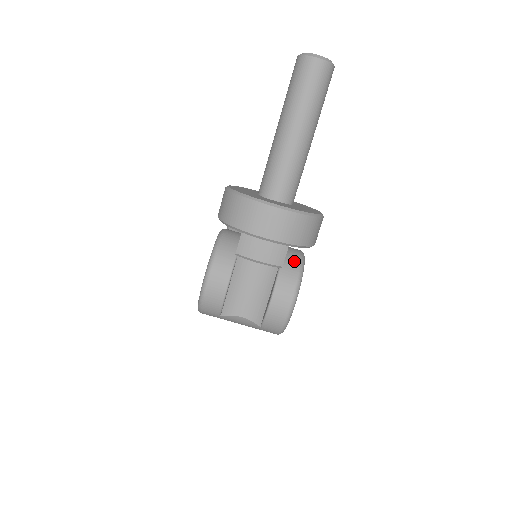
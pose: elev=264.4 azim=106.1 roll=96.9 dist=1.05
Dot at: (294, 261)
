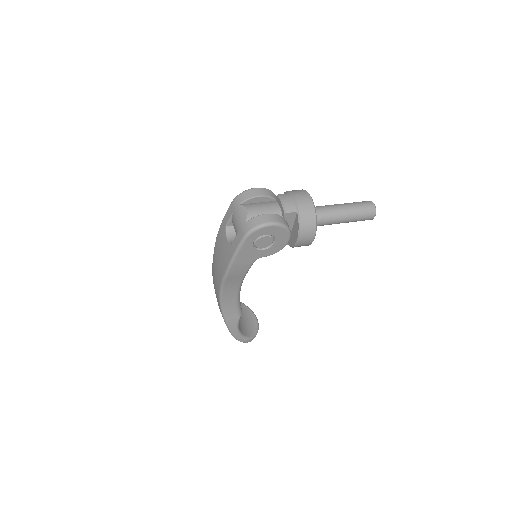
Dot at: (288, 225)
